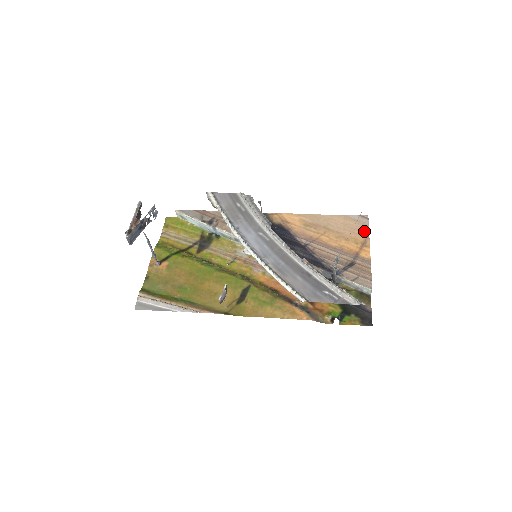
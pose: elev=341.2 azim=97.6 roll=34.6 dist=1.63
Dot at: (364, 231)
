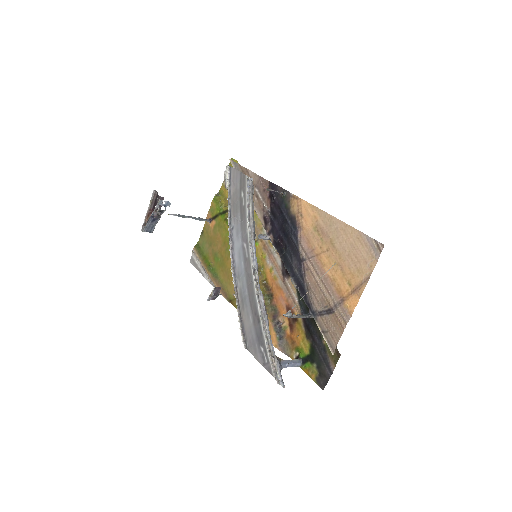
Dot at: (367, 269)
